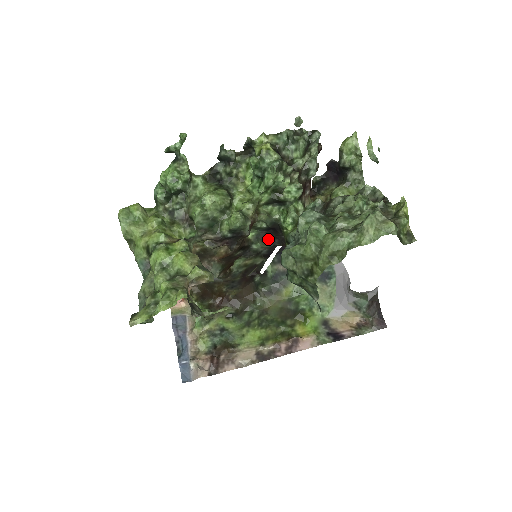
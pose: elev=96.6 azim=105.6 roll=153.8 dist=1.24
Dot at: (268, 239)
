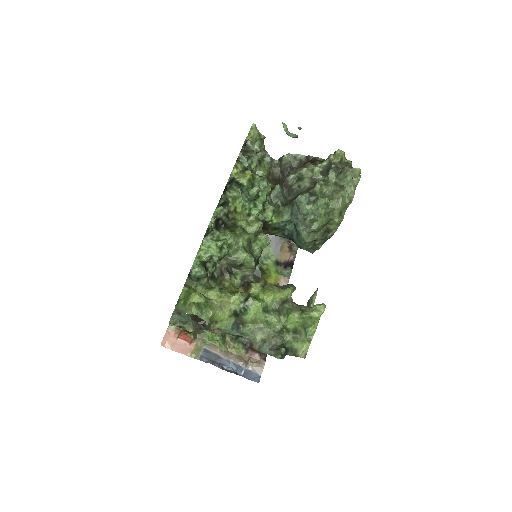
Dot at: occluded
